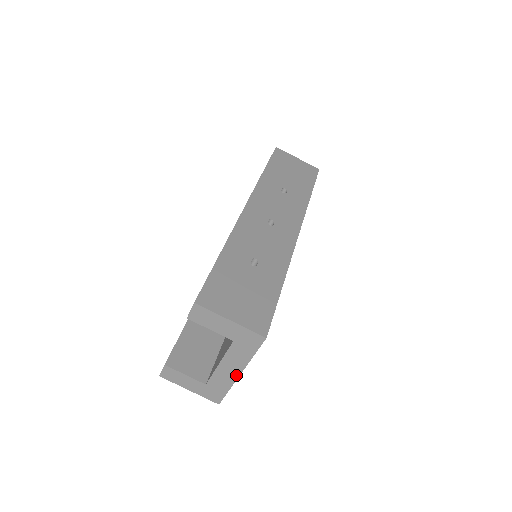
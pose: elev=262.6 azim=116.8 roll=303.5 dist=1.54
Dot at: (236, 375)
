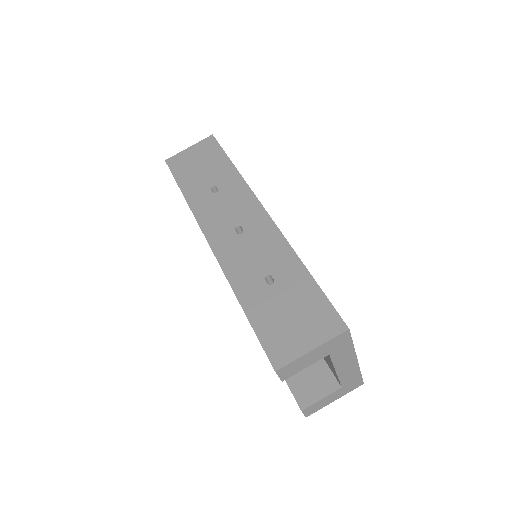
Dot at: (355, 363)
